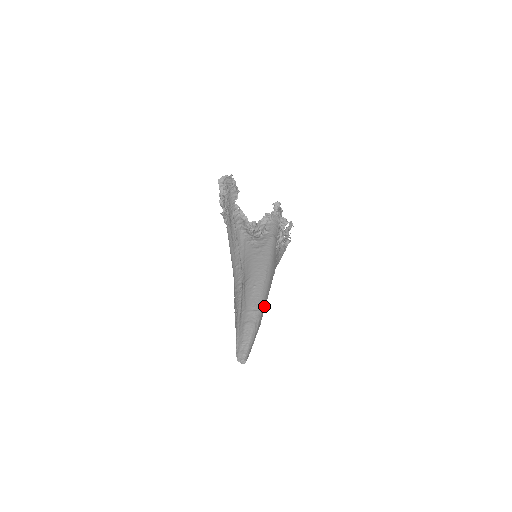
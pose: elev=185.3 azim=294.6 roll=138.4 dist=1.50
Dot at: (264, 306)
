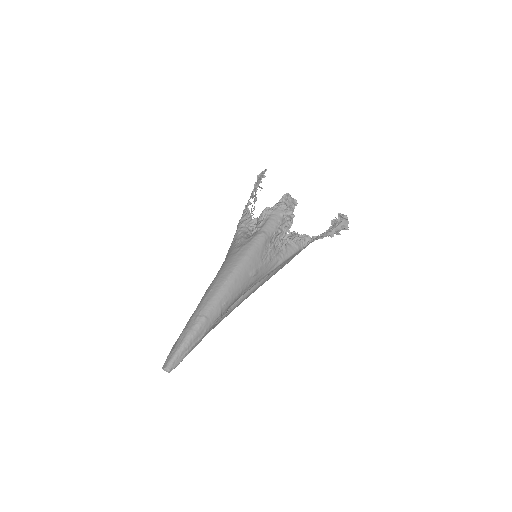
Dot at: (216, 311)
